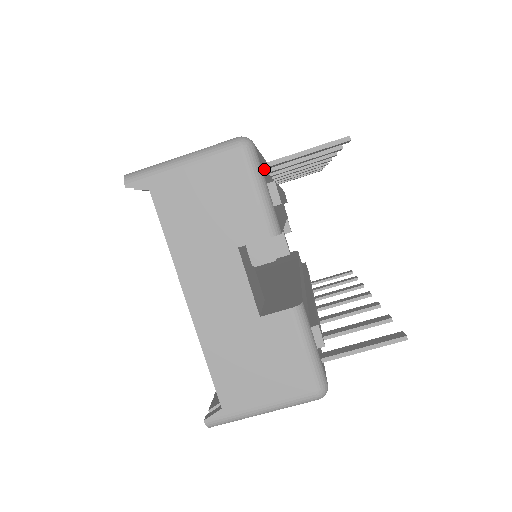
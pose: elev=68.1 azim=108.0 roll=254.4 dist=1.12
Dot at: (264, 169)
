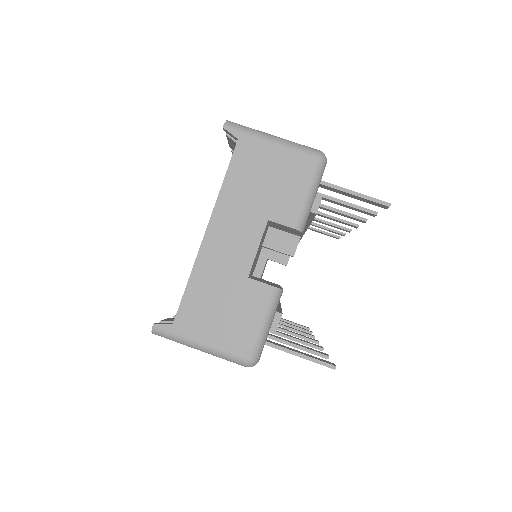
Dot at: (319, 186)
